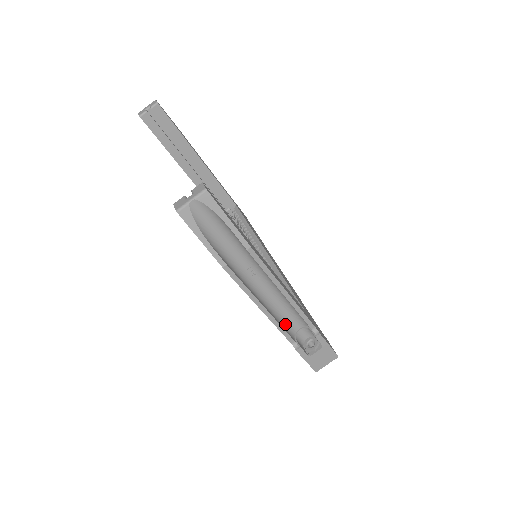
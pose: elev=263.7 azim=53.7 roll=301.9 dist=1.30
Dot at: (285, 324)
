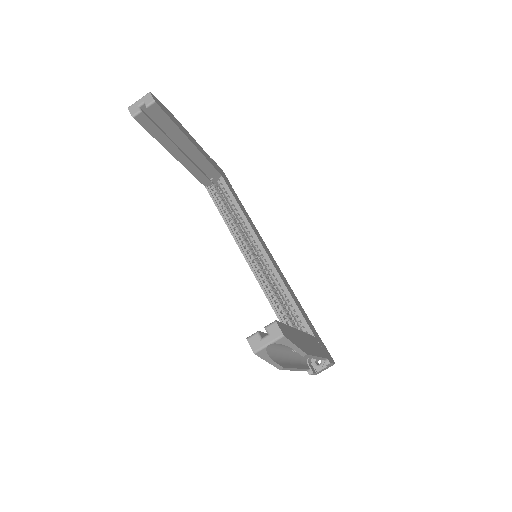
Dot at: (303, 359)
